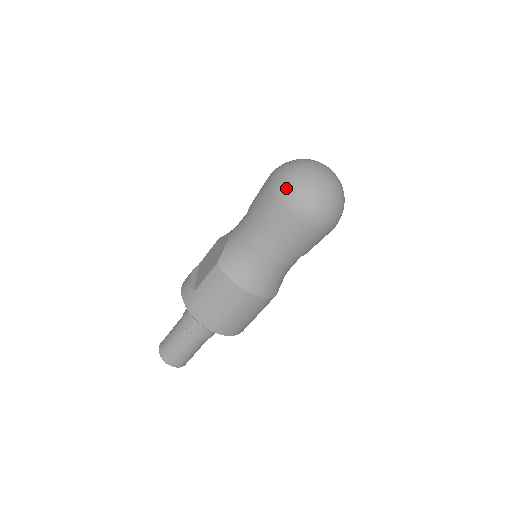
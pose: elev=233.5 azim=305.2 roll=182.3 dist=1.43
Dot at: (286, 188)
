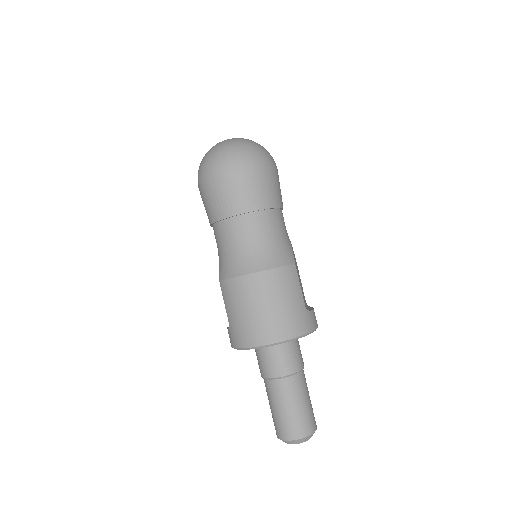
Dot at: (201, 172)
